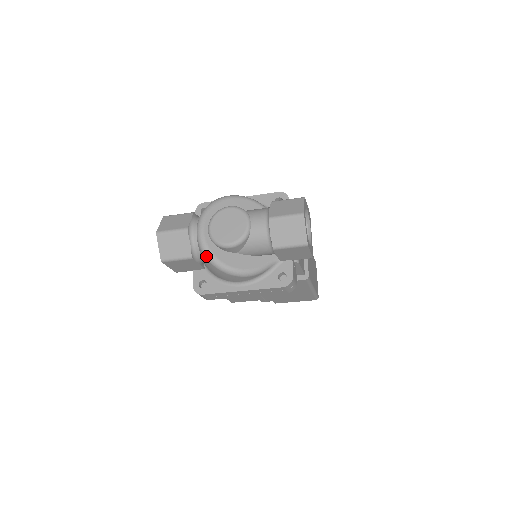
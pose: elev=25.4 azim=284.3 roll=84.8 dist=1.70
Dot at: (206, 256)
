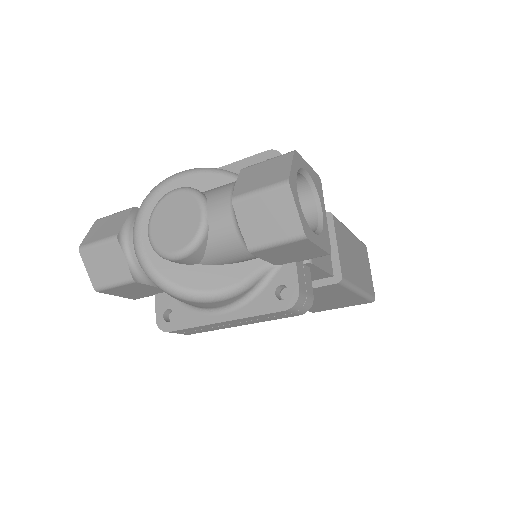
Dot at: (149, 277)
